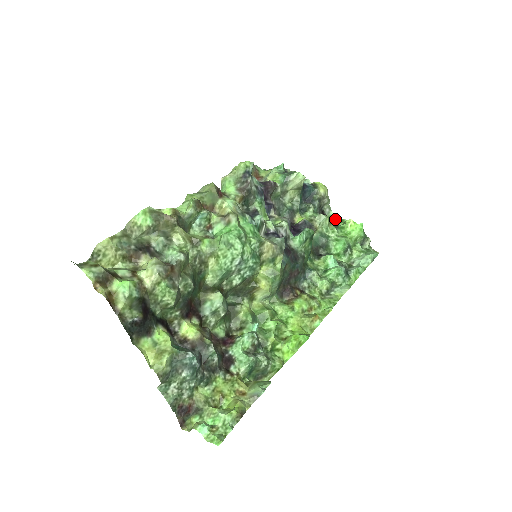
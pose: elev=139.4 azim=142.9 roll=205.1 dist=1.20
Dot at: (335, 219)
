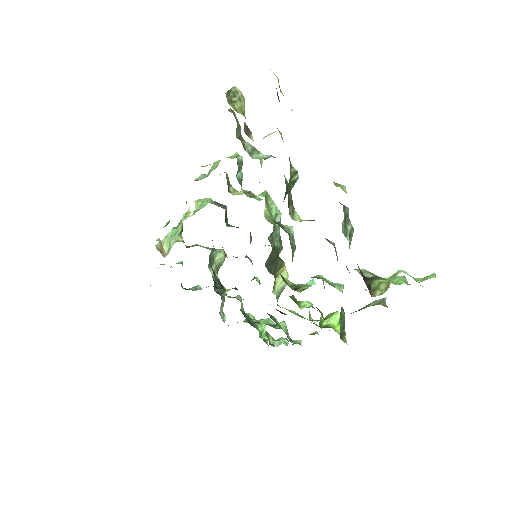
Dot at: occluded
